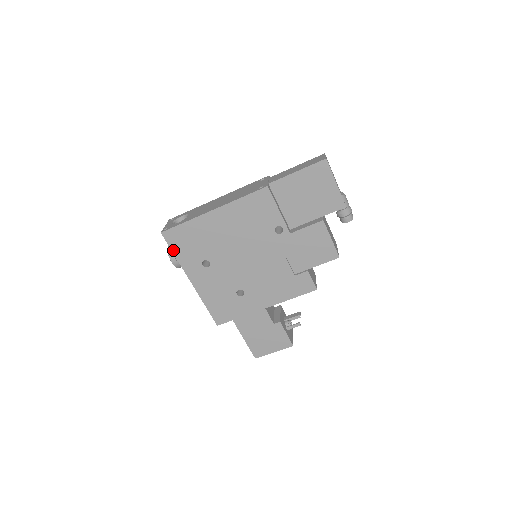
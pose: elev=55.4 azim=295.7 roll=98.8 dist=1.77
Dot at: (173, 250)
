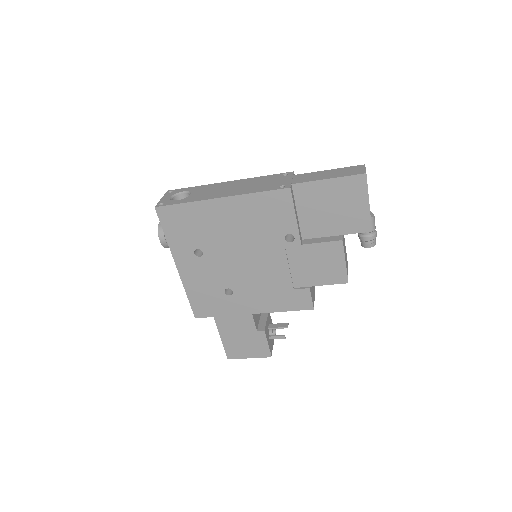
Dot at: (164, 229)
